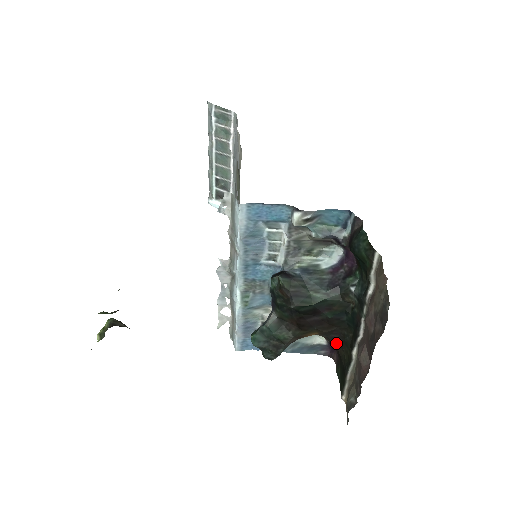
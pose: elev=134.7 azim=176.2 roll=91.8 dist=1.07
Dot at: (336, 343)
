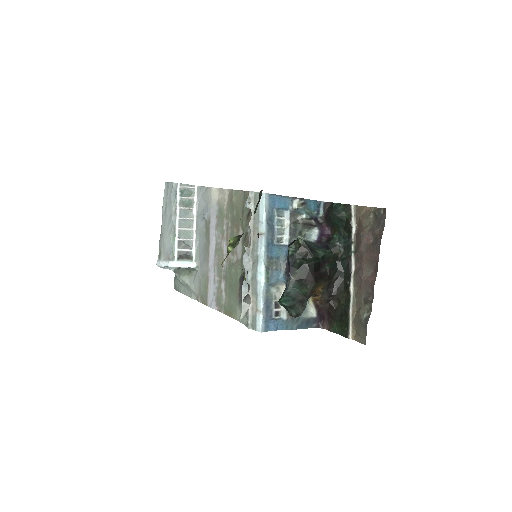
Dot at: (330, 299)
